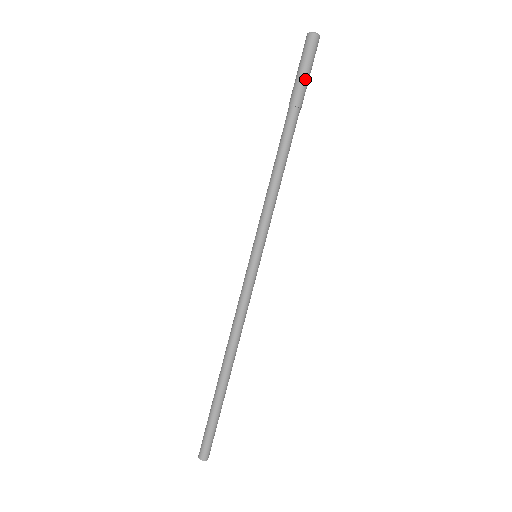
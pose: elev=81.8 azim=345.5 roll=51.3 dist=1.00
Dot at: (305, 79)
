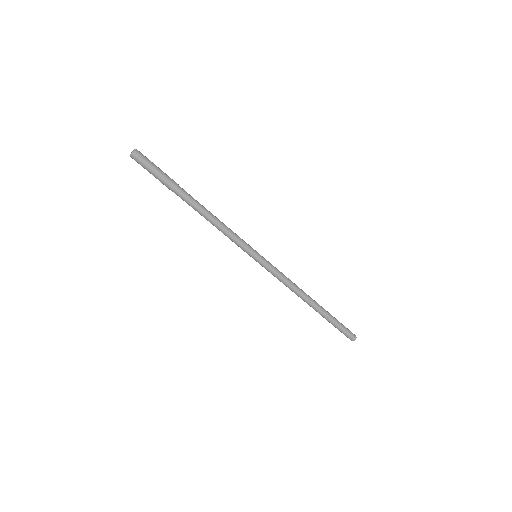
Dot at: (159, 176)
